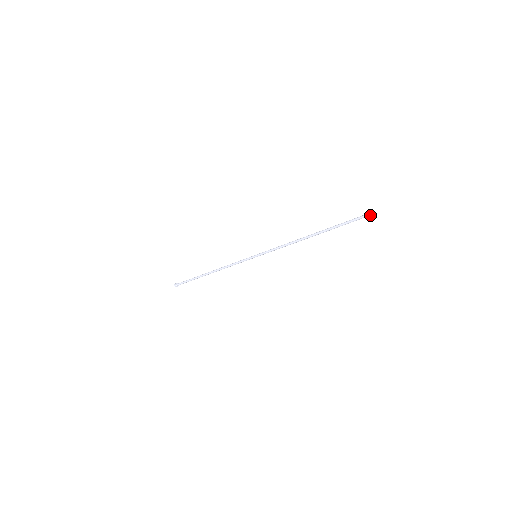
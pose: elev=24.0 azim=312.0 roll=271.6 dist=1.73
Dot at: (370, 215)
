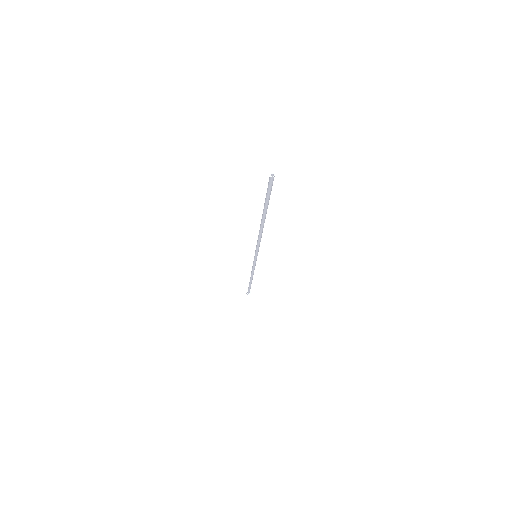
Dot at: (271, 180)
